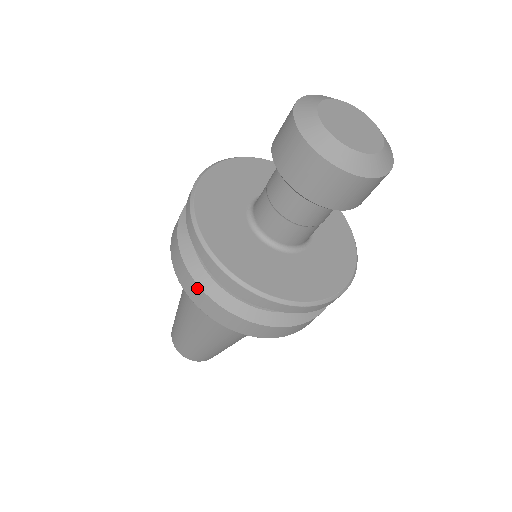
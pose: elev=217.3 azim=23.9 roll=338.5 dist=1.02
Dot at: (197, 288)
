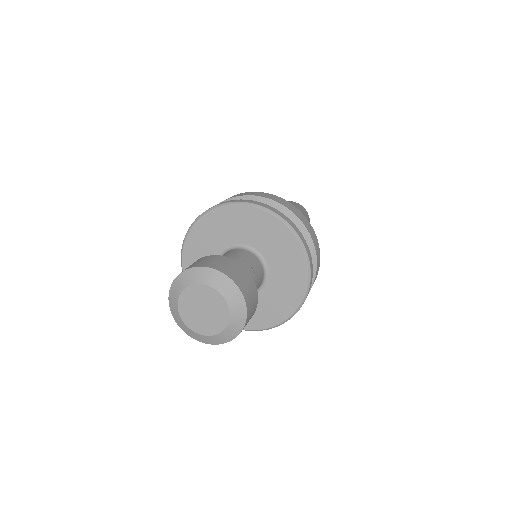
Dot at: occluded
